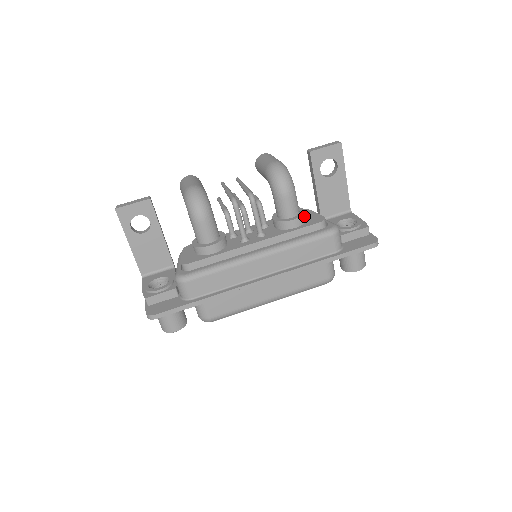
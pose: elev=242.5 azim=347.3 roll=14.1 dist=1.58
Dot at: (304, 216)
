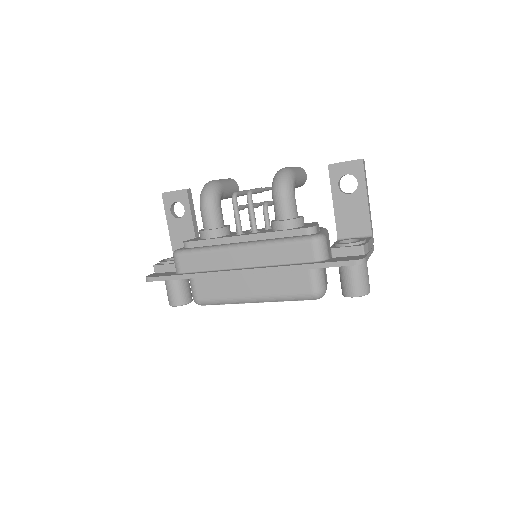
Dot at: (296, 221)
